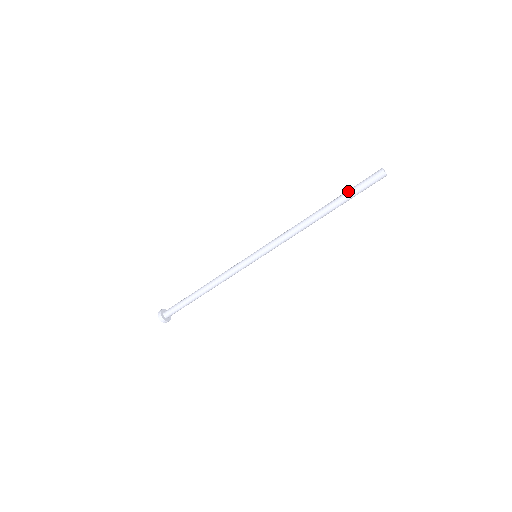
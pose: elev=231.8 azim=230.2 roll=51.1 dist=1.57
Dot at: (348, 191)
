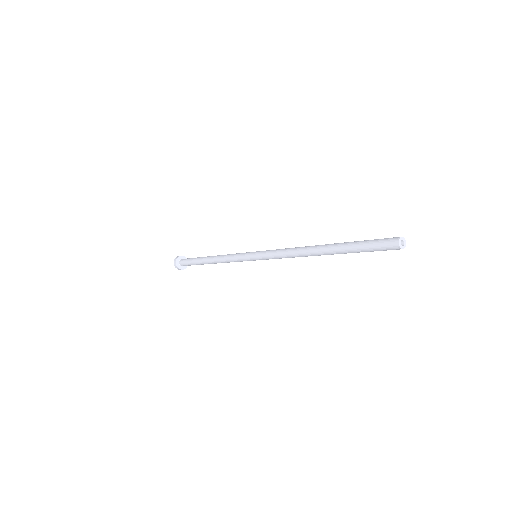
Dot at: (355, 252)
